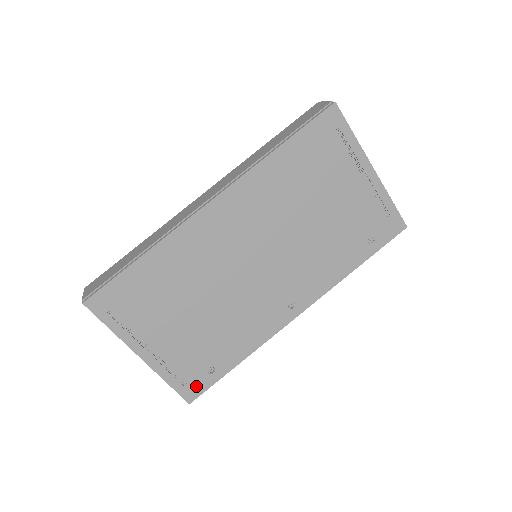
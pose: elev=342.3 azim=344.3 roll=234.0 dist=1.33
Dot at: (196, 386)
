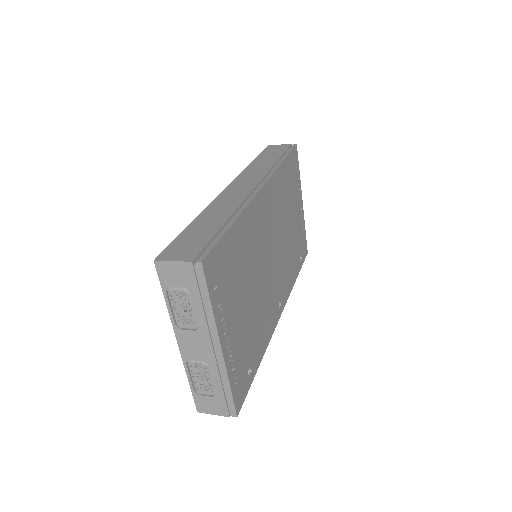
Dot at: (242, 391)
